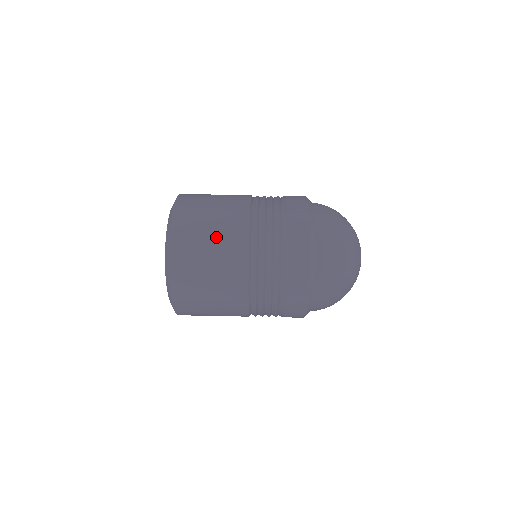
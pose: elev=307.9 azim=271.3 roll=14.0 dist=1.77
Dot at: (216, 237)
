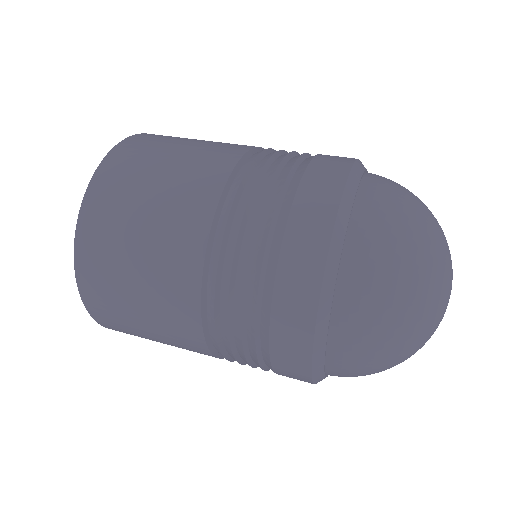
Dot at: (190, 149)
